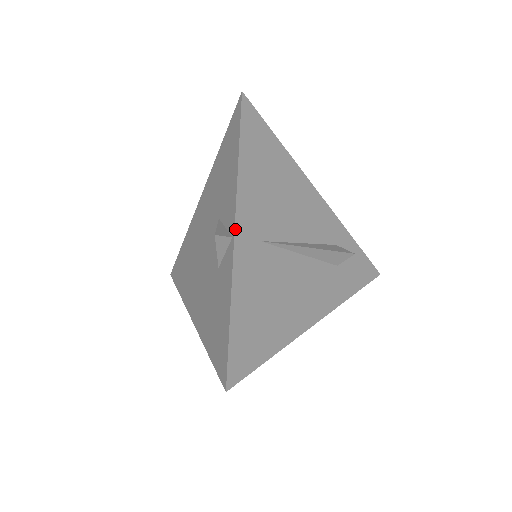
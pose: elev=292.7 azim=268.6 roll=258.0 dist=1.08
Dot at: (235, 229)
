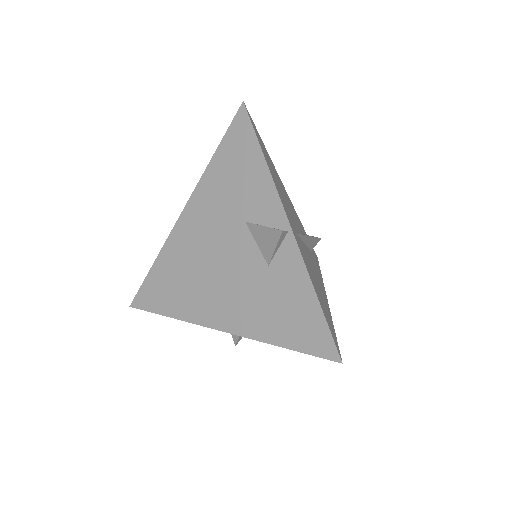
Dot at: (289, 224)
